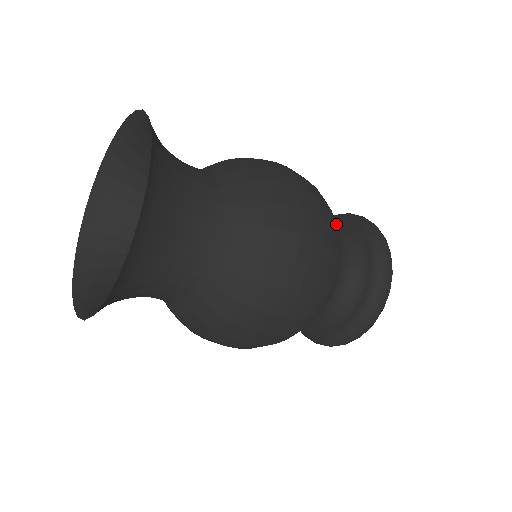
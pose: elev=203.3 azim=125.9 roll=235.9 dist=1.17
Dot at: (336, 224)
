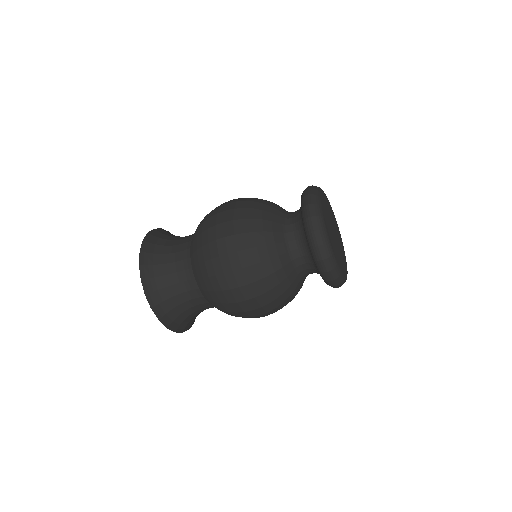
Dot at: (265, 252)
